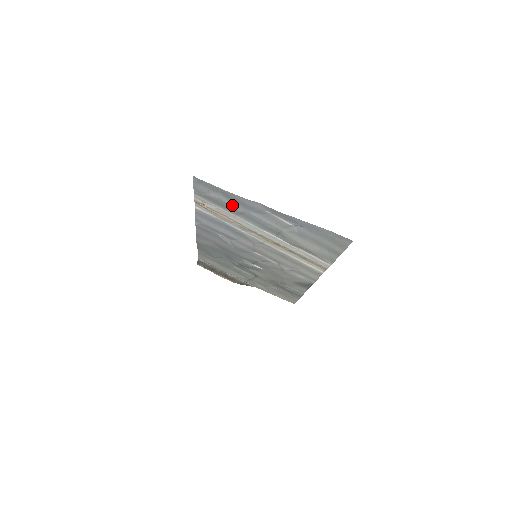
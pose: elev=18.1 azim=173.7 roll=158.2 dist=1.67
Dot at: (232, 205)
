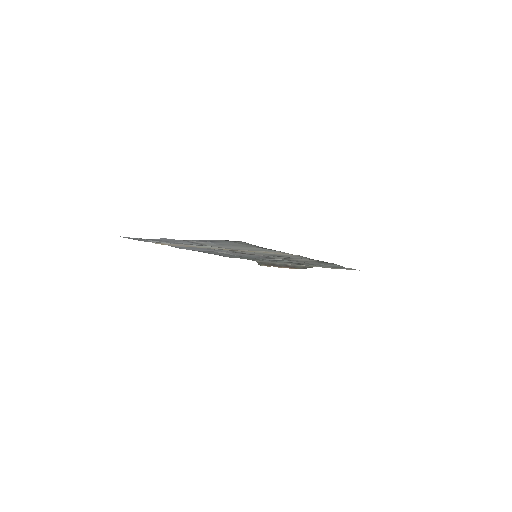
Dot at: (164, 242)
